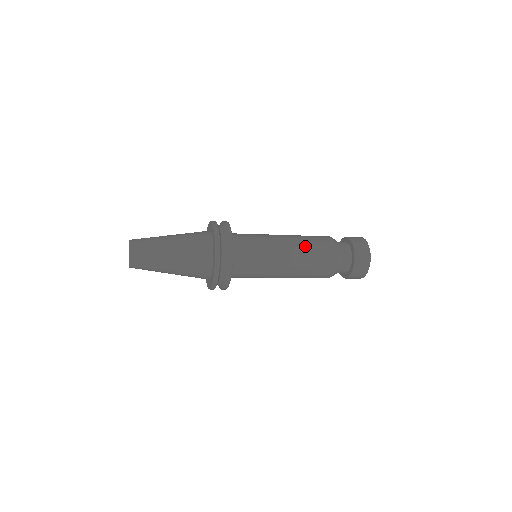
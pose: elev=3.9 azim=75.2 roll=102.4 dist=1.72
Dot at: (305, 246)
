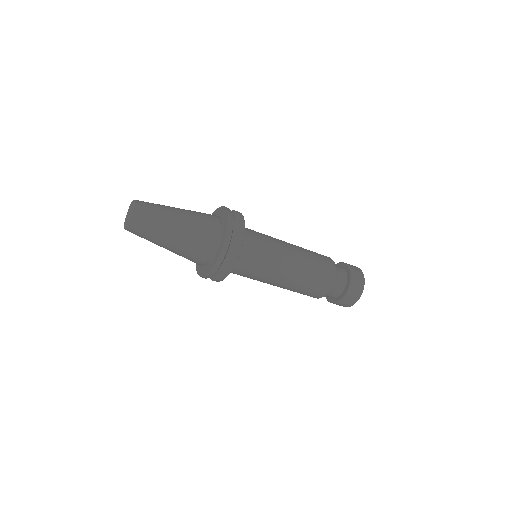
Dot at: (308, 267)
